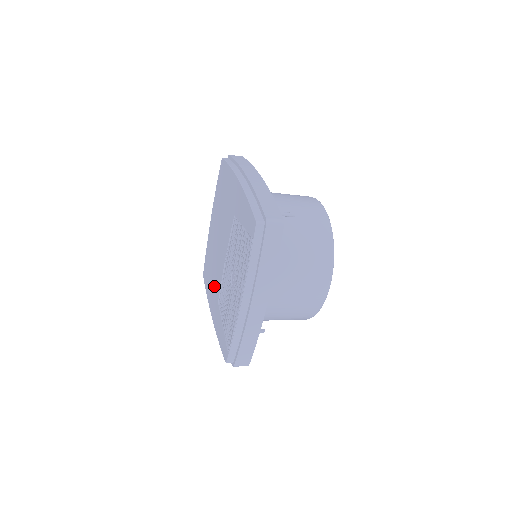
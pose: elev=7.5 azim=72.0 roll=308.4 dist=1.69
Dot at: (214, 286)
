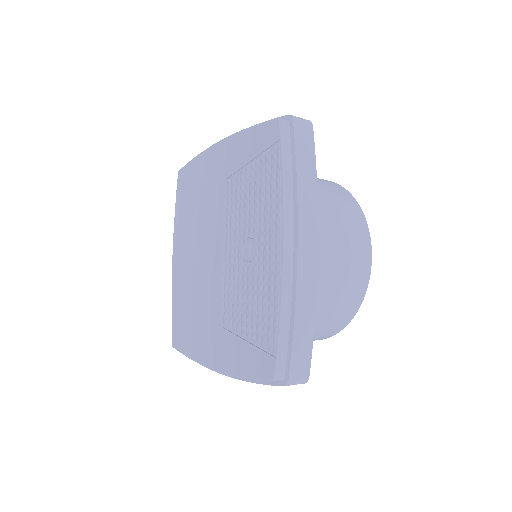
Dot at: (205, 320)
